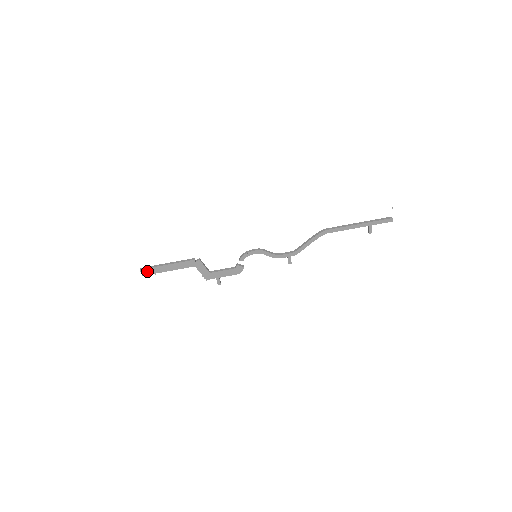
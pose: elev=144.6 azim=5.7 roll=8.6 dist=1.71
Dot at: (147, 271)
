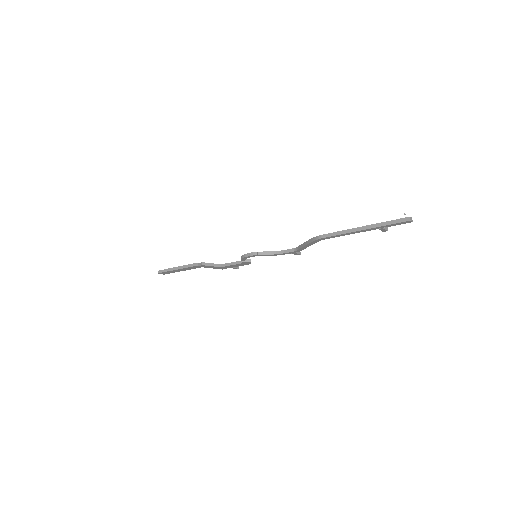
Dot at: (165, 273)
